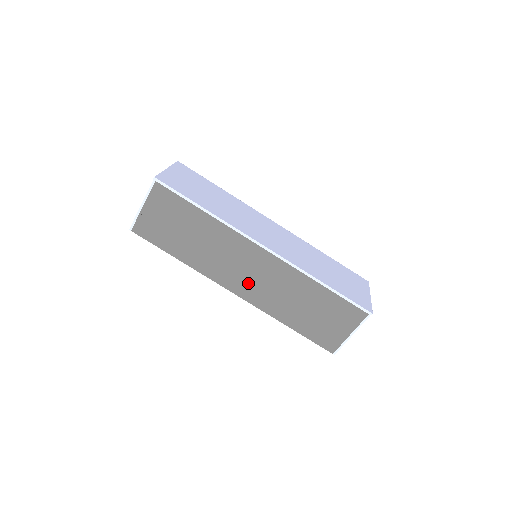
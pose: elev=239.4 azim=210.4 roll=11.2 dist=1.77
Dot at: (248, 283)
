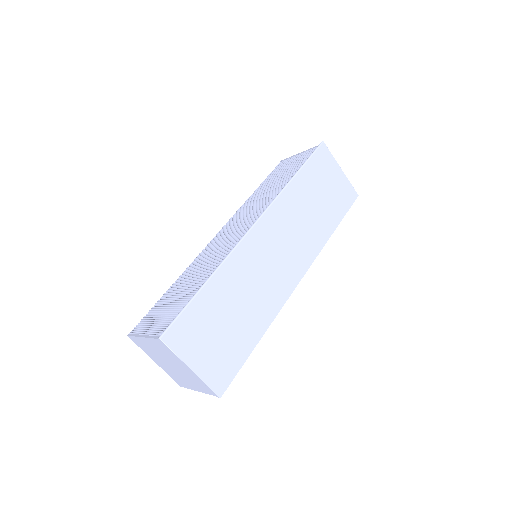
Dot at: occluded
